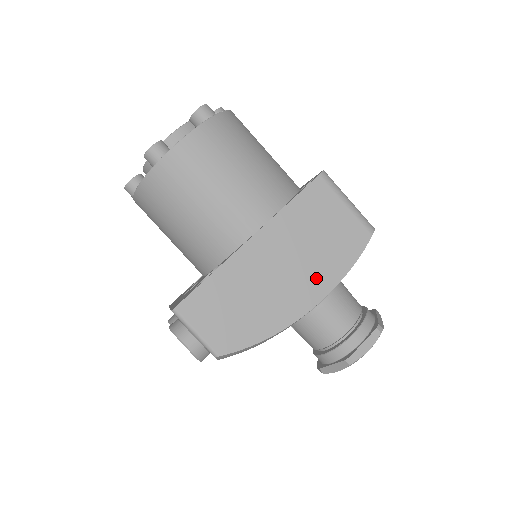
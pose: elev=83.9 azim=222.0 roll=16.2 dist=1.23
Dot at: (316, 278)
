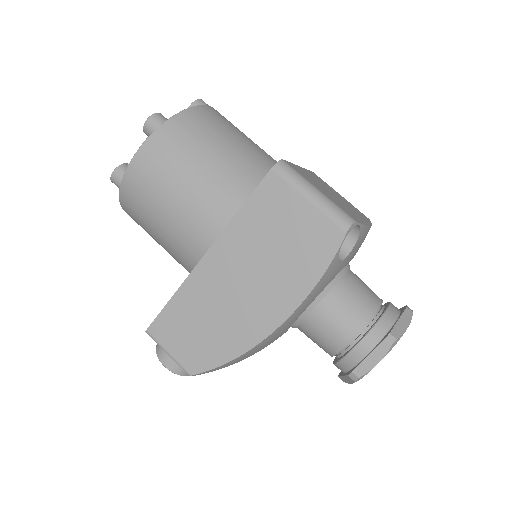
Dot at: (280, 292)
